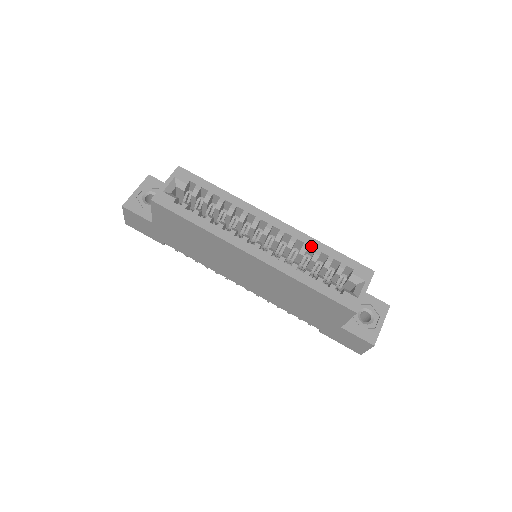
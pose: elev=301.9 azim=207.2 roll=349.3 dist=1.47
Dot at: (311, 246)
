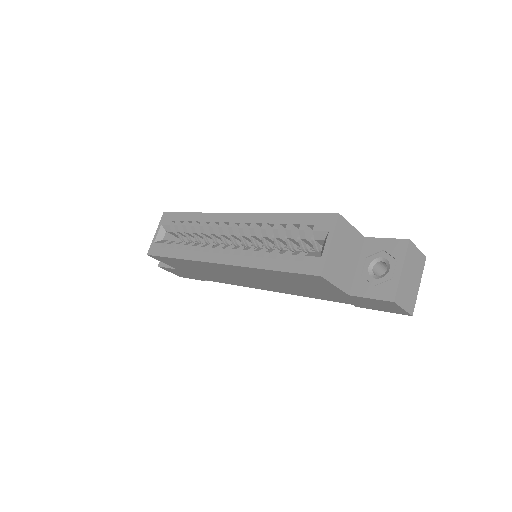
Dot at: (269, 223)
